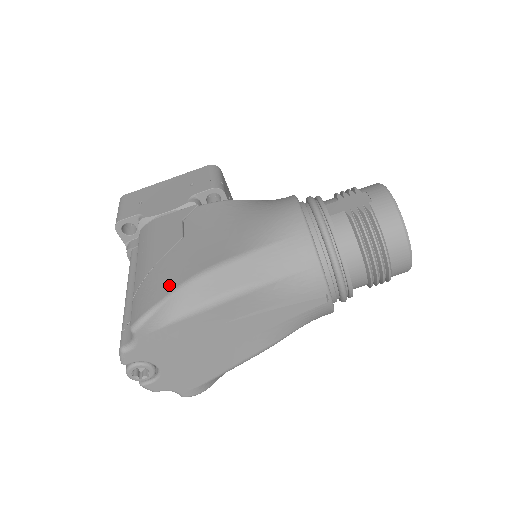
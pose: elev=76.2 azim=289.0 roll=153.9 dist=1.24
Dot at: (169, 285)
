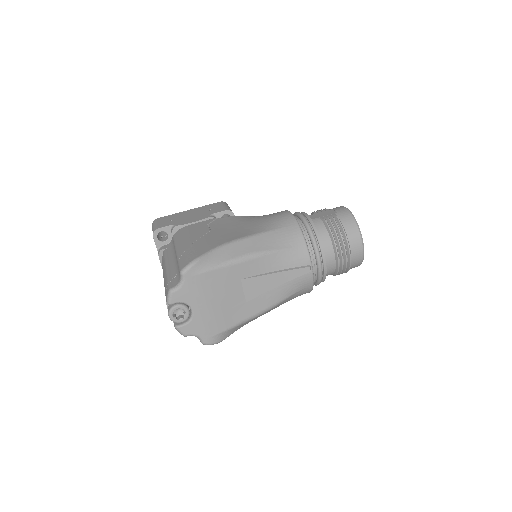
Dot at: (207, 248)
